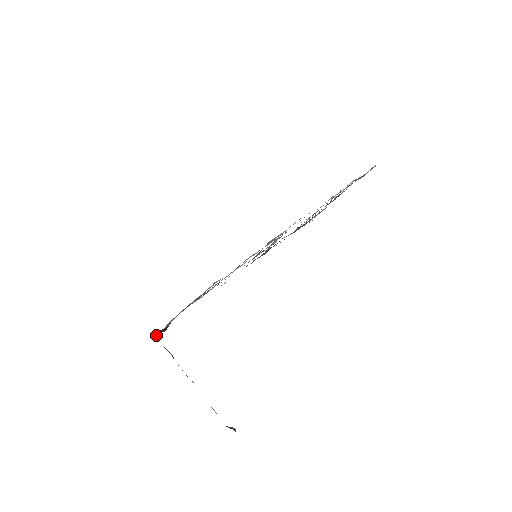
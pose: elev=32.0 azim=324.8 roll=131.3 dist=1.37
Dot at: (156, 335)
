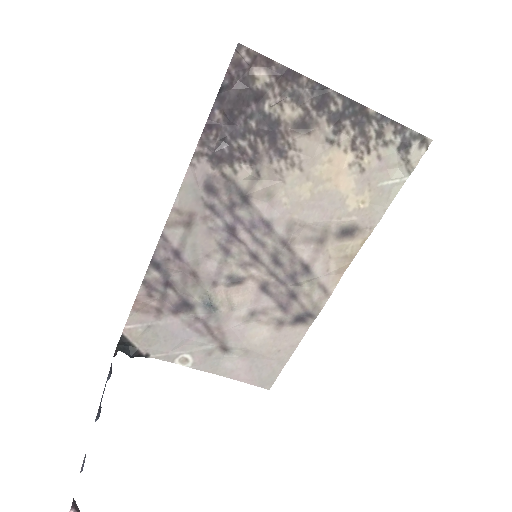
Dot at: (117, 350)
